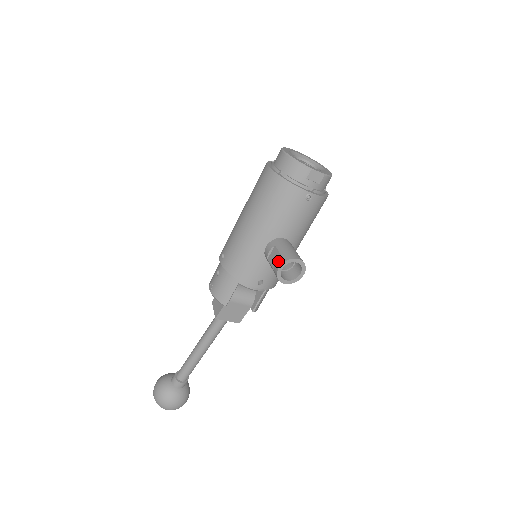
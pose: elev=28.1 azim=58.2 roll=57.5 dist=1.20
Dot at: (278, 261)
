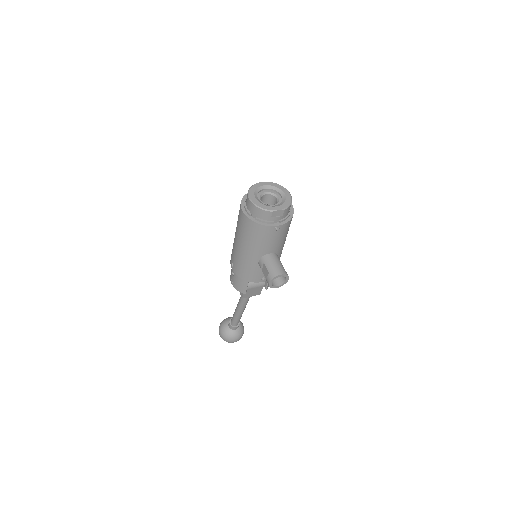
Dot at: (268, 278)
